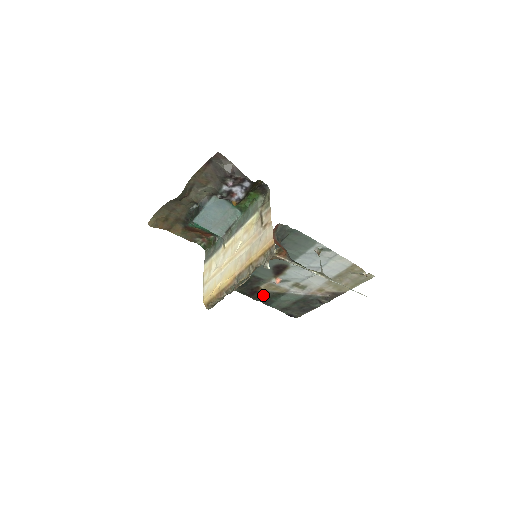
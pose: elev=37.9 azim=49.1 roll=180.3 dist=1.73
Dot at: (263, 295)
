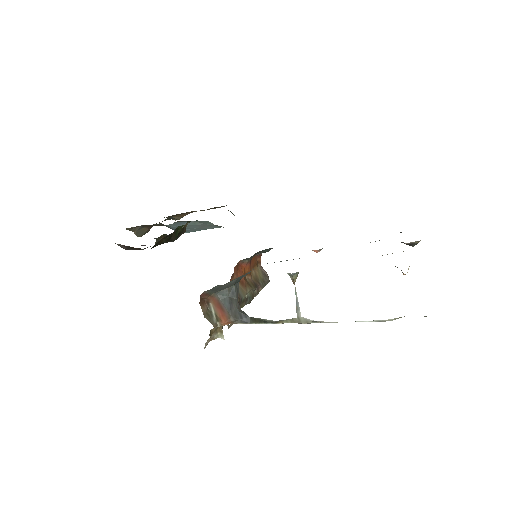
Dot at: occluded
